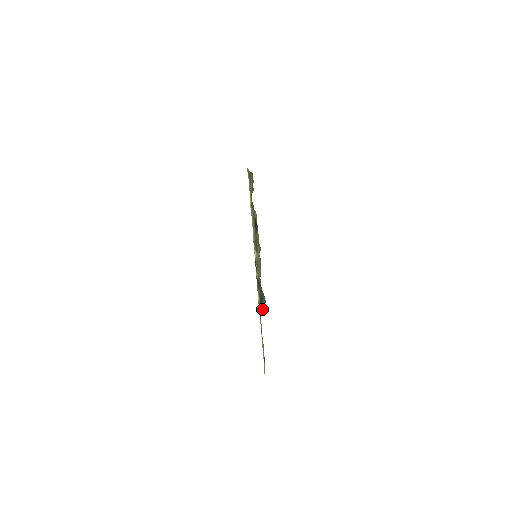
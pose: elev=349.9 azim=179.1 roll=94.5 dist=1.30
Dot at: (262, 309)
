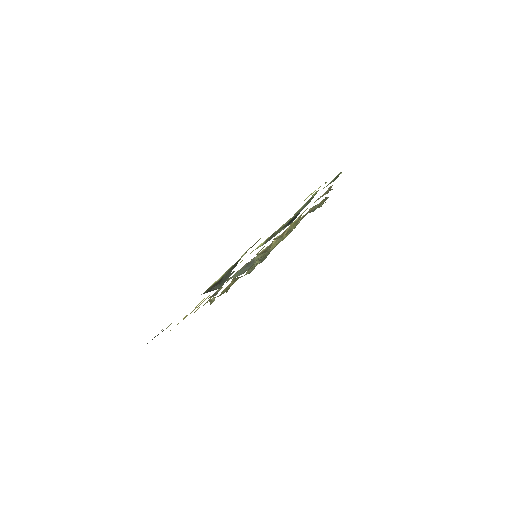
Dot at: (210, 290)
